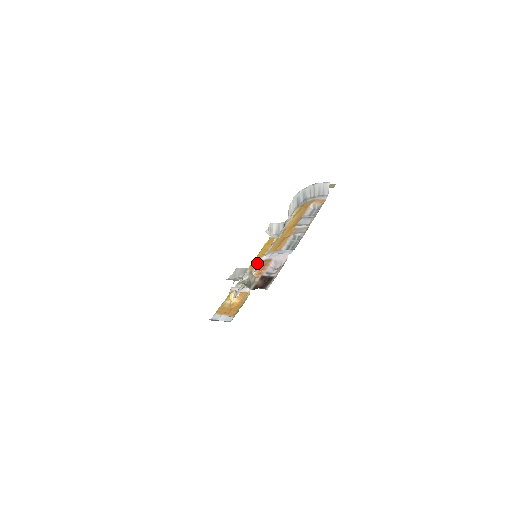
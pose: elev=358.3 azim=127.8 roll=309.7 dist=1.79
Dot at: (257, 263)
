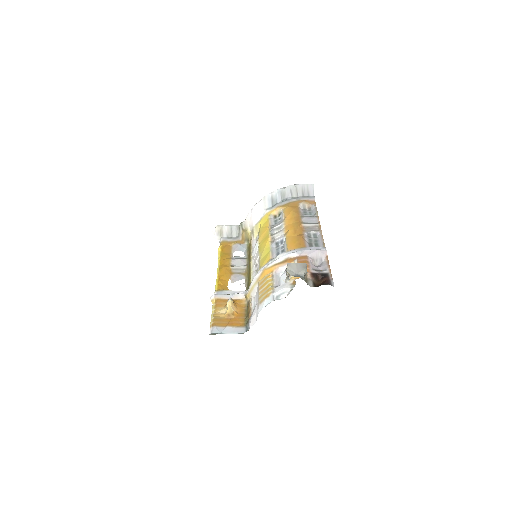
Dot at: (281, 261)
